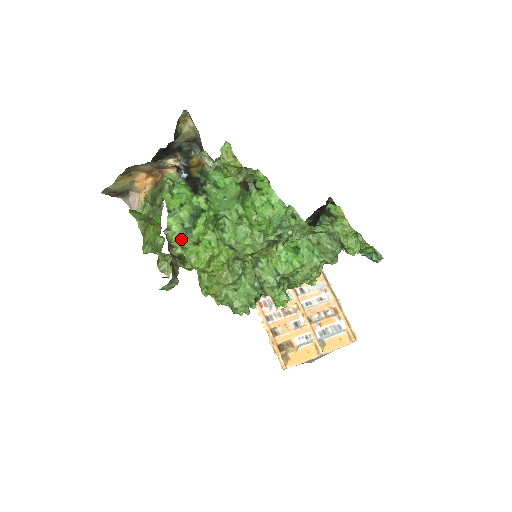
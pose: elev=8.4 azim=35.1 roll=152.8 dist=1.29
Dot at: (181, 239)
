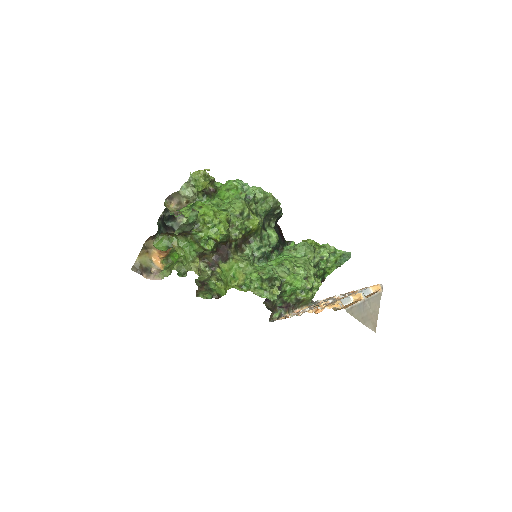
Dot at: occluded
